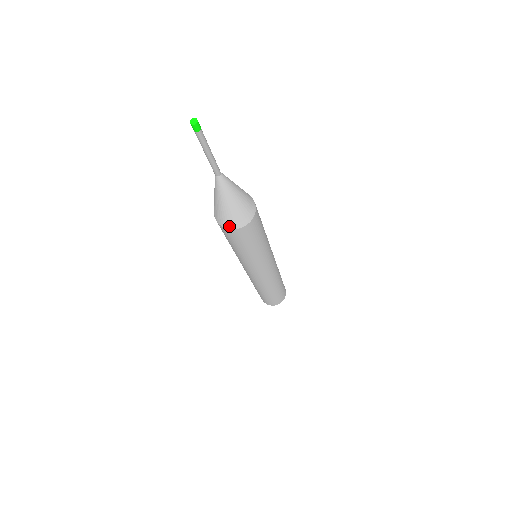
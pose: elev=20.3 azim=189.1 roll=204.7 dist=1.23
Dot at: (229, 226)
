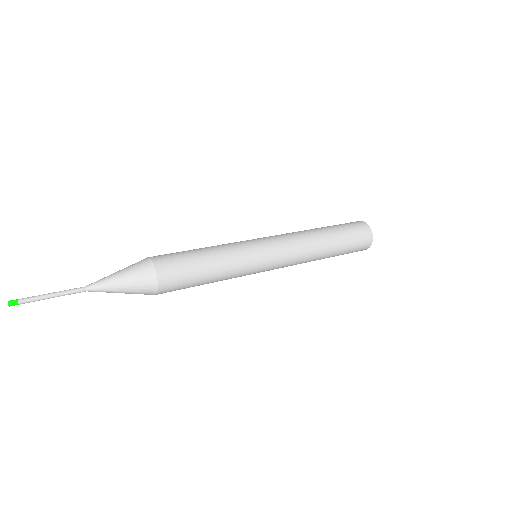
Dot at: occluded
